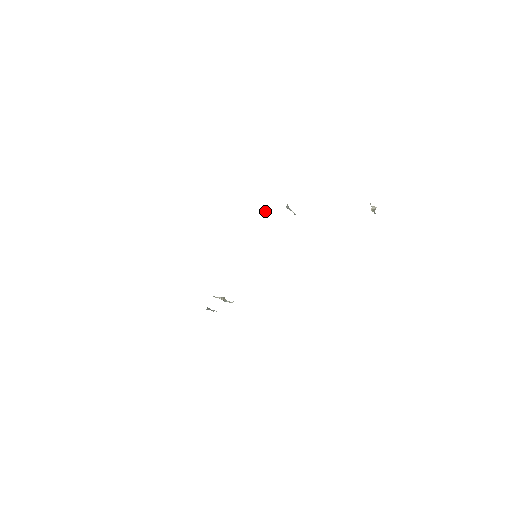
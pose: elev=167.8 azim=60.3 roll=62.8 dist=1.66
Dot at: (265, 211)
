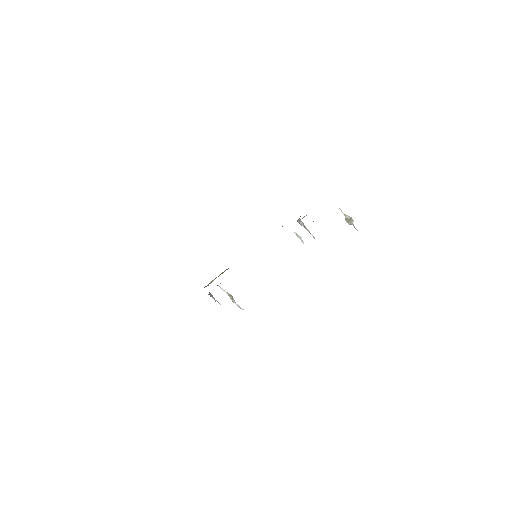
Dot at: (300, 236)
